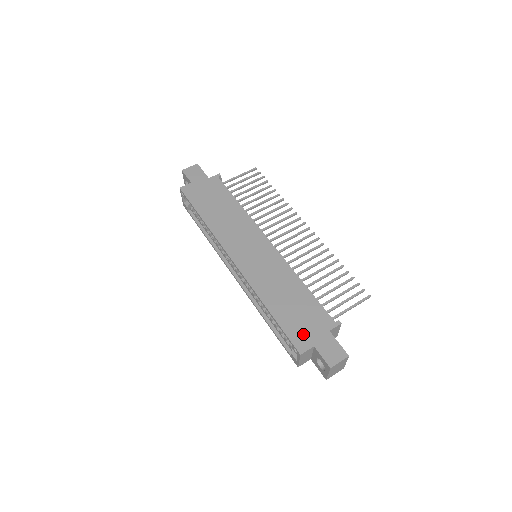
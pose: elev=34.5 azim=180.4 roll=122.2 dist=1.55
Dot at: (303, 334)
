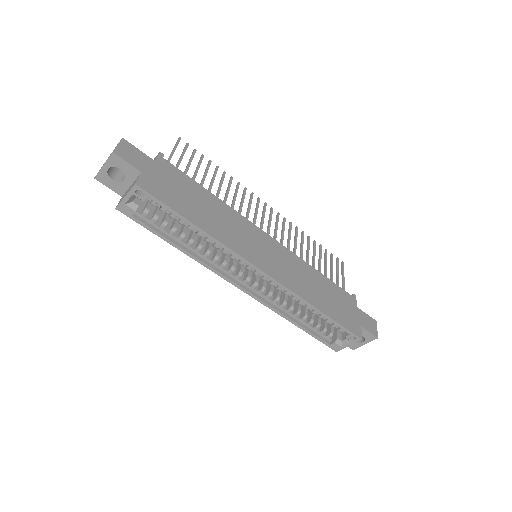
Dot at: (351, 320)
